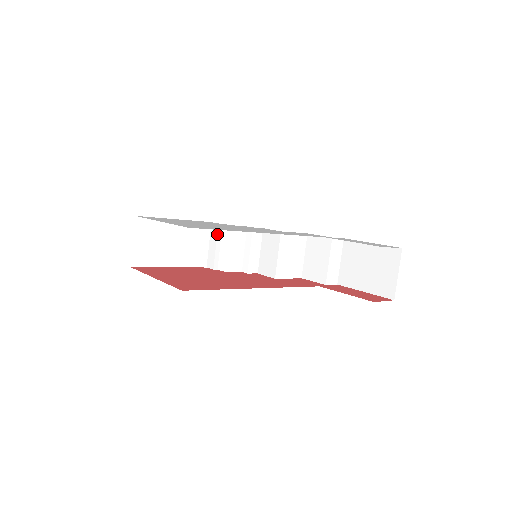
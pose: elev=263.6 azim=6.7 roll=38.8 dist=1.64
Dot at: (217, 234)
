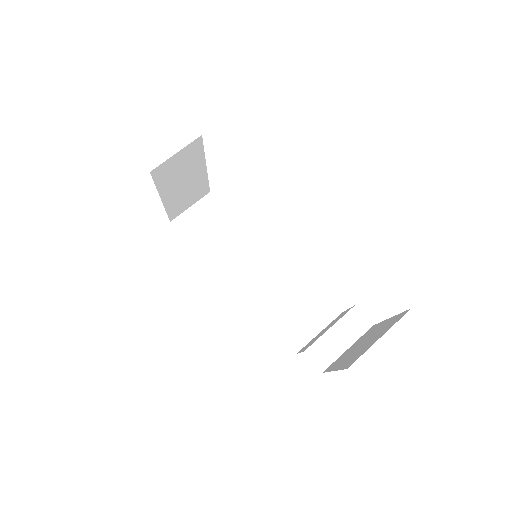
Dot at: (260, 260)
